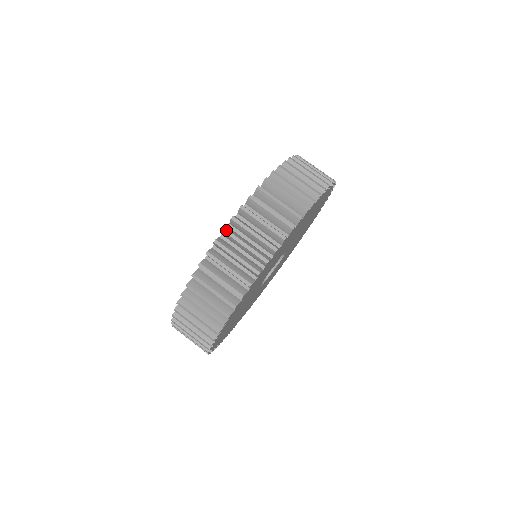
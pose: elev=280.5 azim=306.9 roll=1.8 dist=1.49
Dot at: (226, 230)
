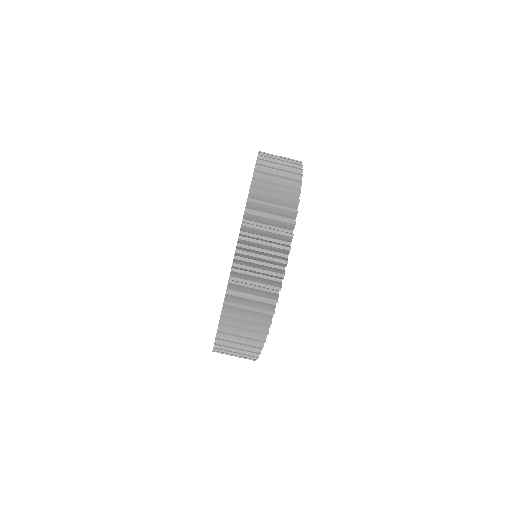
Dot at: (218, 339)
